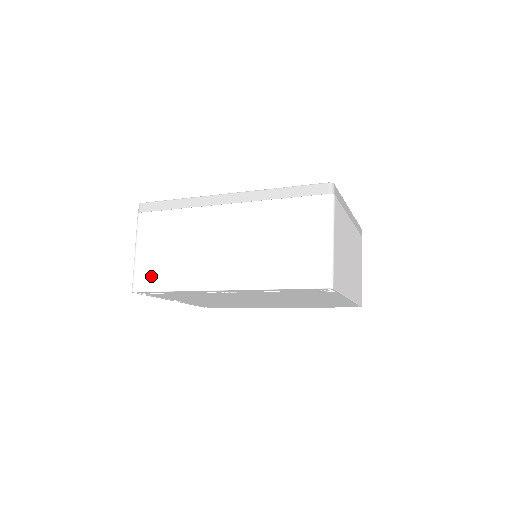
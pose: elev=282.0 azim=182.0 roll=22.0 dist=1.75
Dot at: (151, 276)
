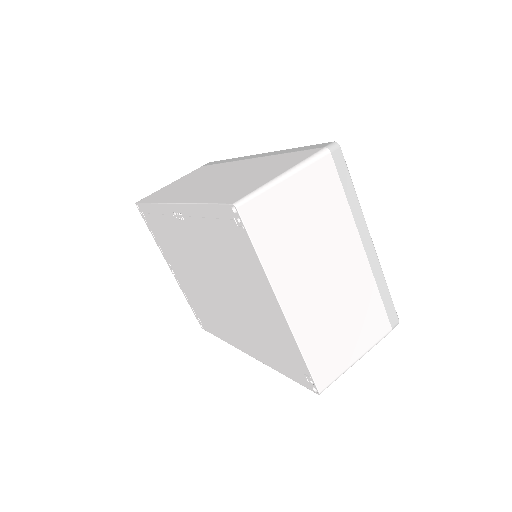
Dot at: (156, 195)
